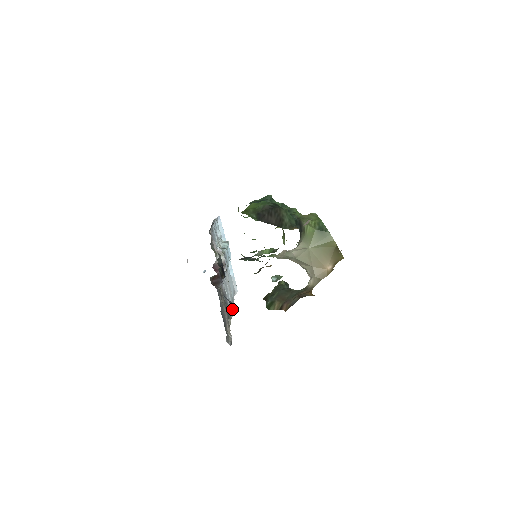
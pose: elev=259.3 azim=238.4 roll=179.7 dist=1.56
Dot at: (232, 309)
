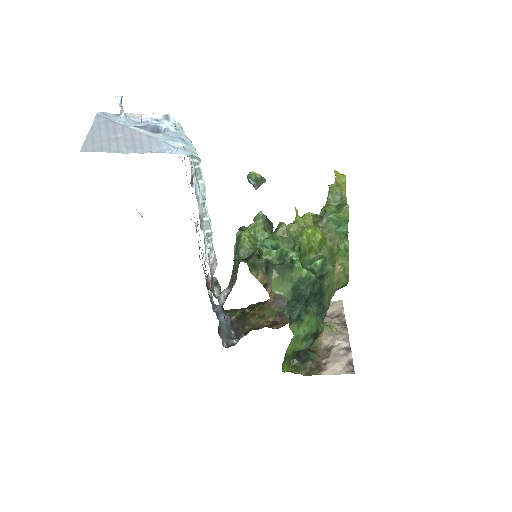
Dot at: (230, 325)
